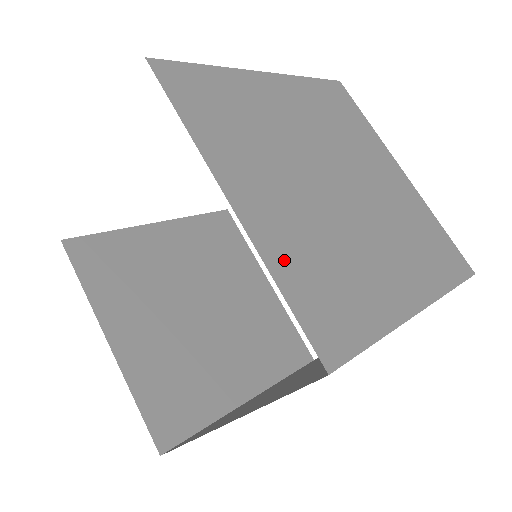
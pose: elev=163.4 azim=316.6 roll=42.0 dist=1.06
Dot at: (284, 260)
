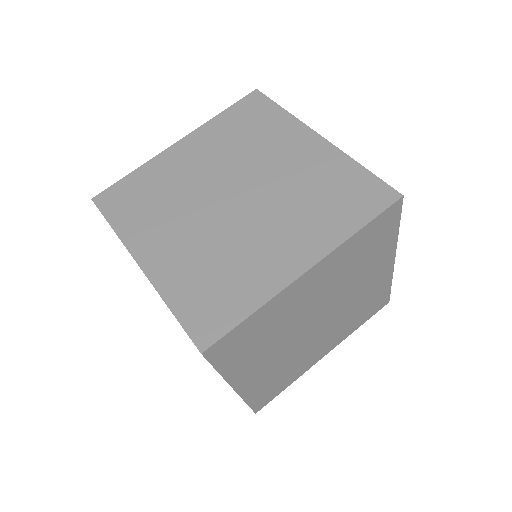
Dot at: (255, 391)
